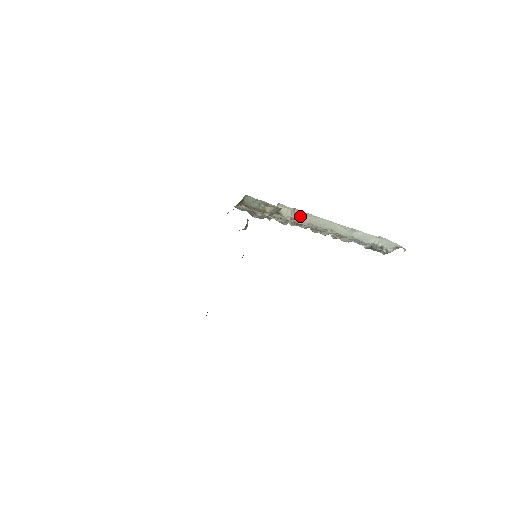
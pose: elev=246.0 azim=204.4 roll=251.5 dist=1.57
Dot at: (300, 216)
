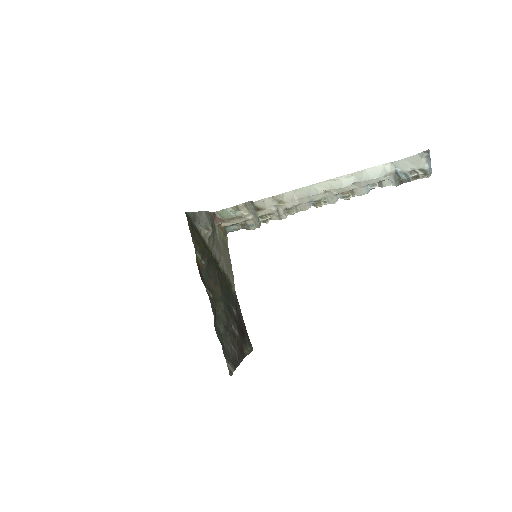
Dot at: (283, 200)
